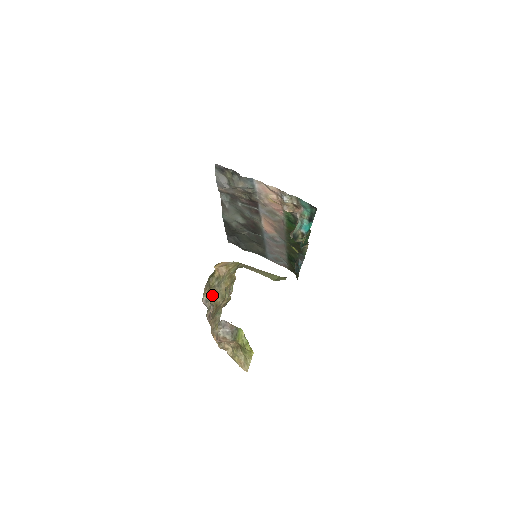
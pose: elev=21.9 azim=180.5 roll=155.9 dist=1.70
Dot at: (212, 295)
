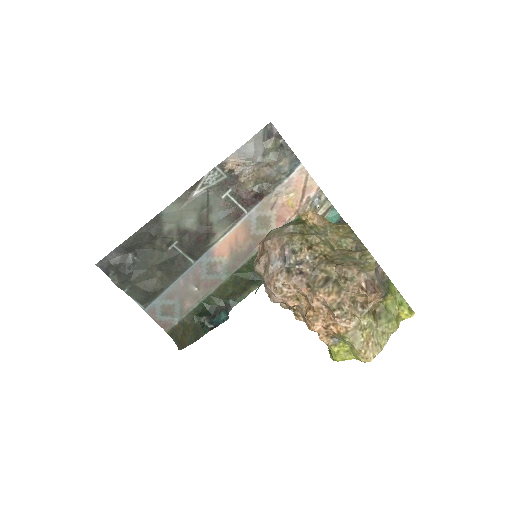
Dot at: (310, 243)
